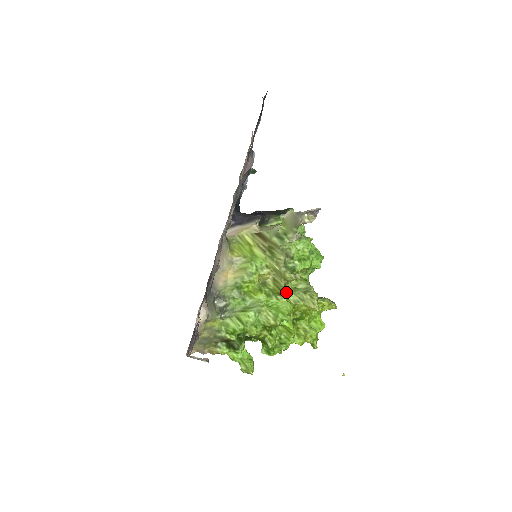
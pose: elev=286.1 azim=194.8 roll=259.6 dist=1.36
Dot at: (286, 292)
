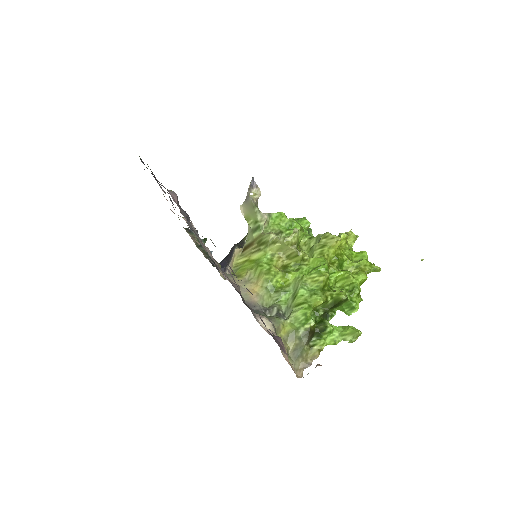
Dot at: (305, 254)
